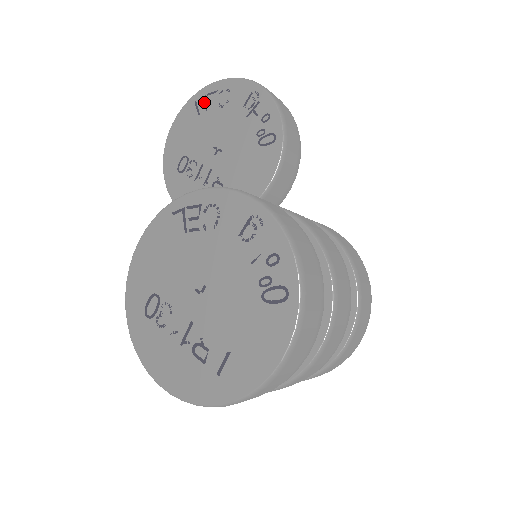
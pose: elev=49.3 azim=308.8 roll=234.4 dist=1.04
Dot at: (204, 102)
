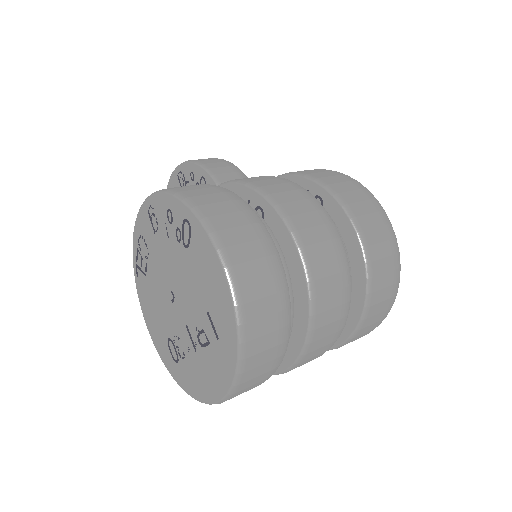
Dot at: occluded
